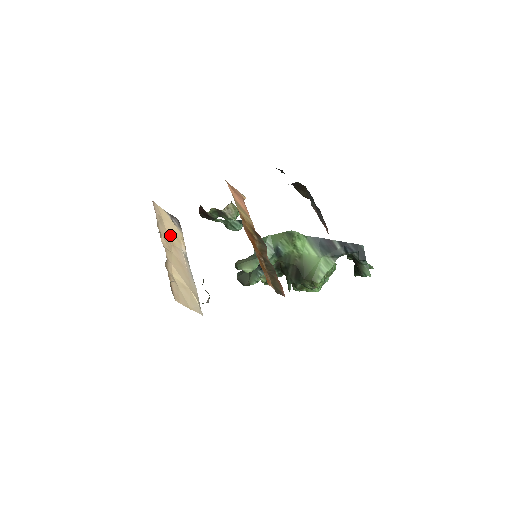
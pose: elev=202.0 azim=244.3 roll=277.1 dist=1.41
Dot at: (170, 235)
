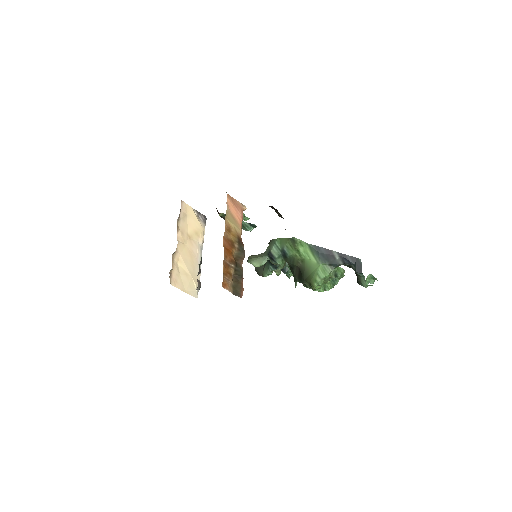
Dot at: (190, 230)
